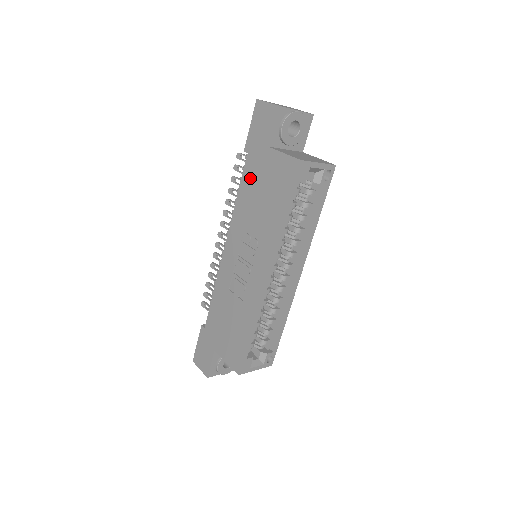
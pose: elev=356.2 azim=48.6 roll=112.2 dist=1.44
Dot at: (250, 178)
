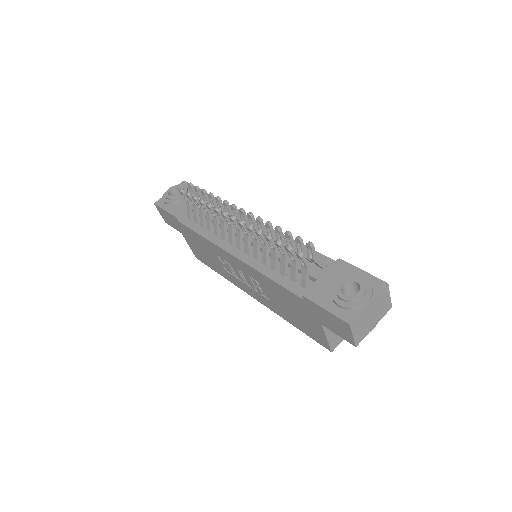
Dot at: (290, 298)
